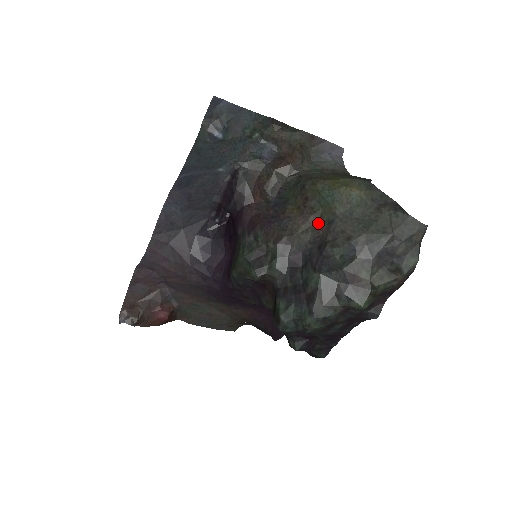
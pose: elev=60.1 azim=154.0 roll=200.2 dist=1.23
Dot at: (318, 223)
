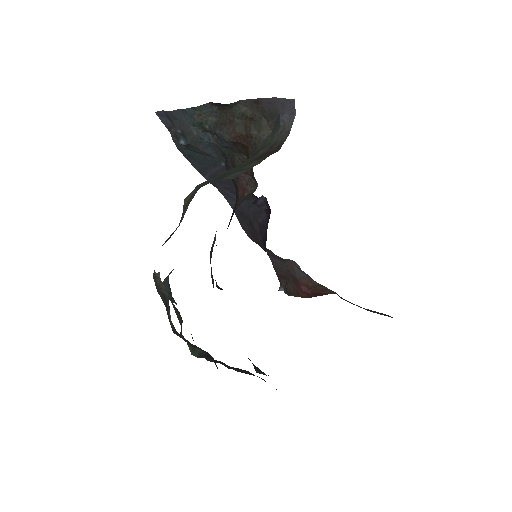
Dot at: occluded
